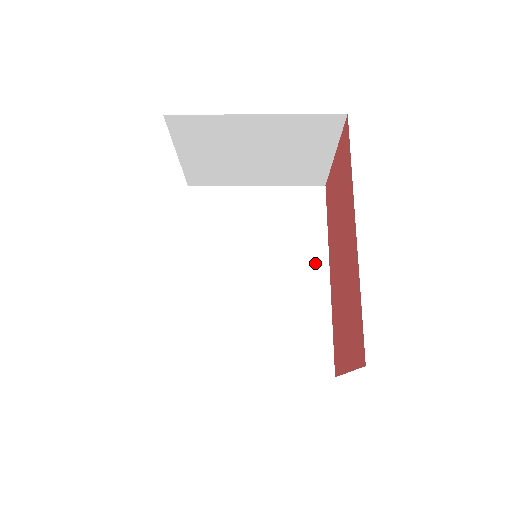
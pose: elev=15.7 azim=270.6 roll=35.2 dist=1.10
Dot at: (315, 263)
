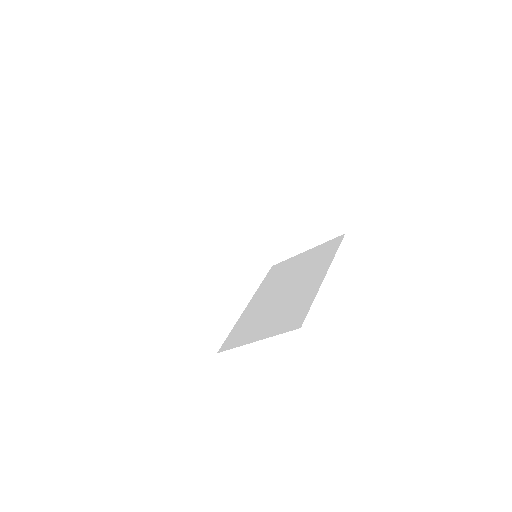
Dot at: (320, 272)
